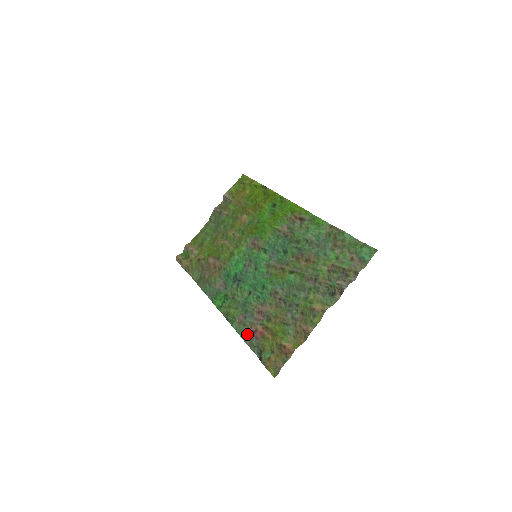
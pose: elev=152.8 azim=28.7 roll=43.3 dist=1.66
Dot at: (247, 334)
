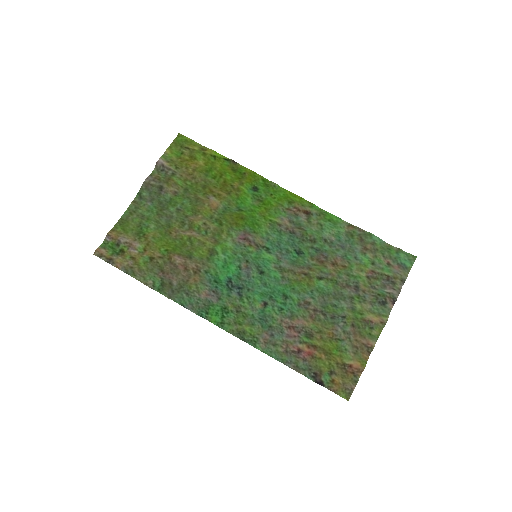
Dot at: (286, 356)
